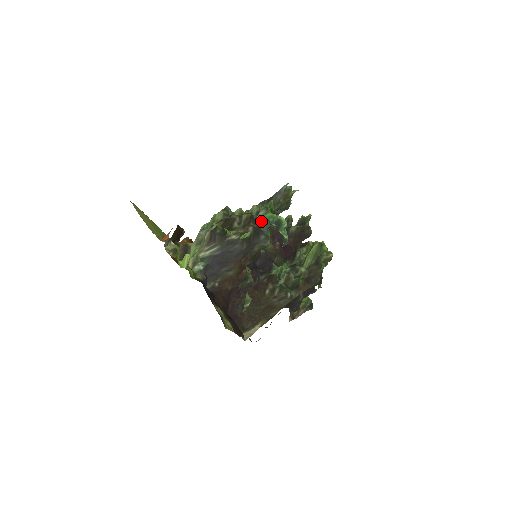
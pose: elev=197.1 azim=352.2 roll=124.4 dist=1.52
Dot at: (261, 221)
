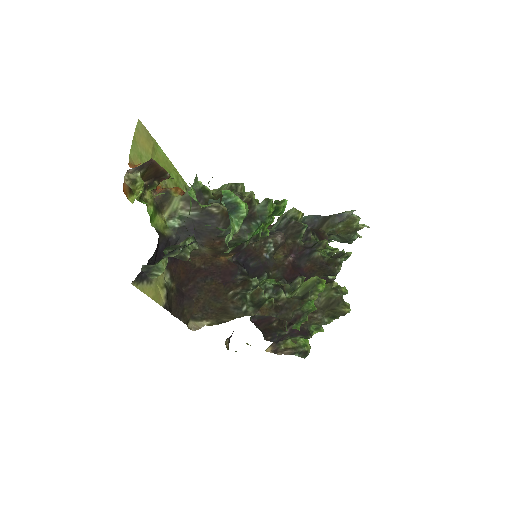
Dot at: (257, 212)
